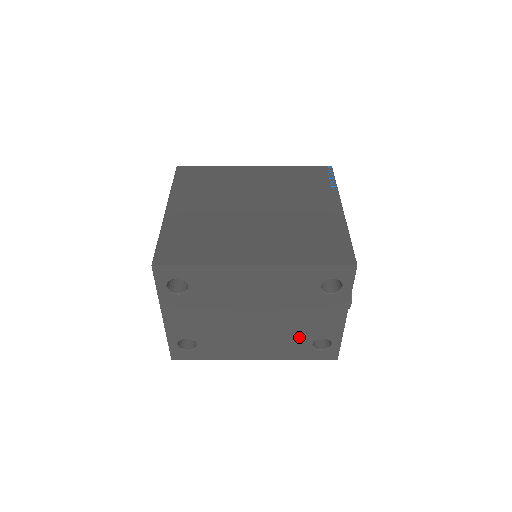
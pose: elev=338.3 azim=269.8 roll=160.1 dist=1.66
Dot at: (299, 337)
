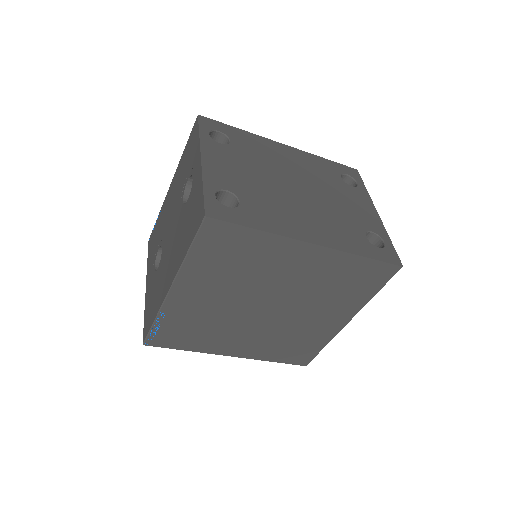
Dot at: (348, 224)
